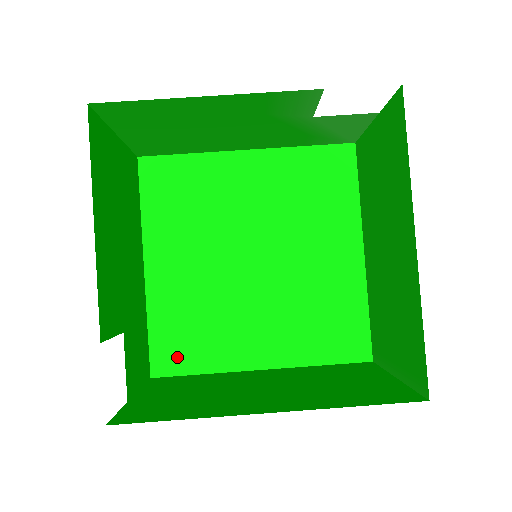
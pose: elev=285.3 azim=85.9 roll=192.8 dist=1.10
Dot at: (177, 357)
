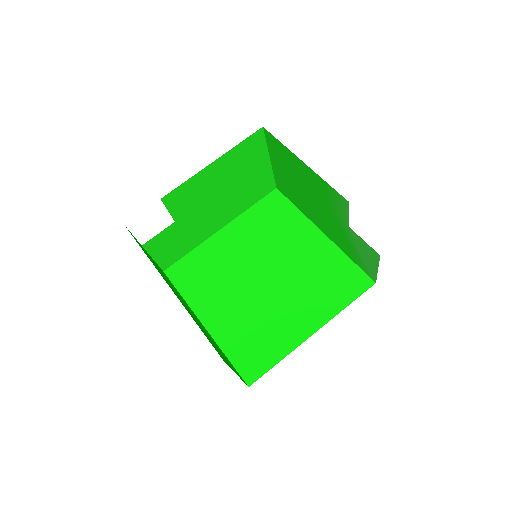
Dot at: (183, 276)
